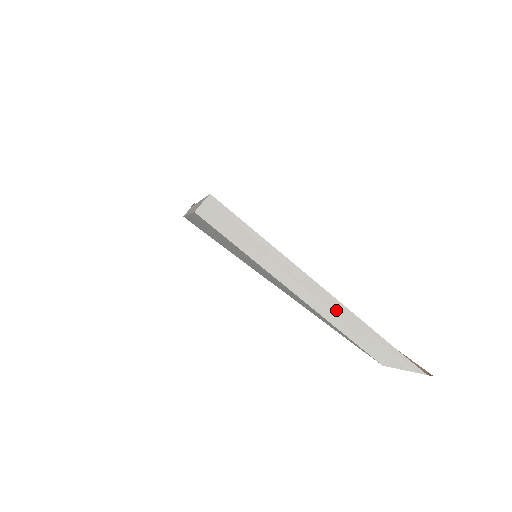
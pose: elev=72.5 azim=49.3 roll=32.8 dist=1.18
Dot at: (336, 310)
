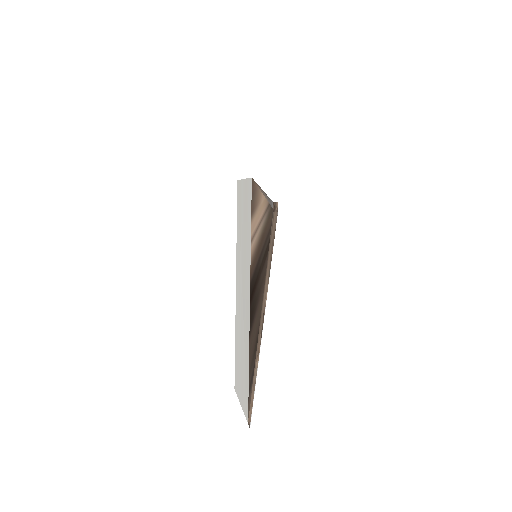
Dot at: (244, 321)
